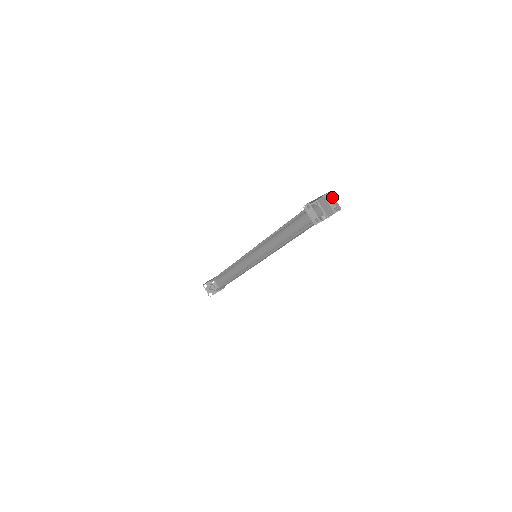
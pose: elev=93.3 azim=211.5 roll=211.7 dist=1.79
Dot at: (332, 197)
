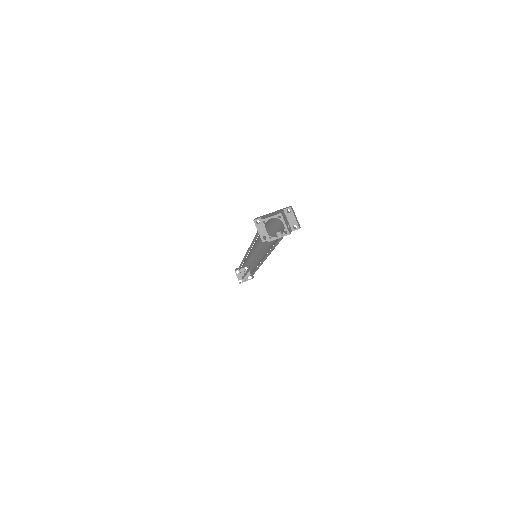
Dot at: (293, 212)
